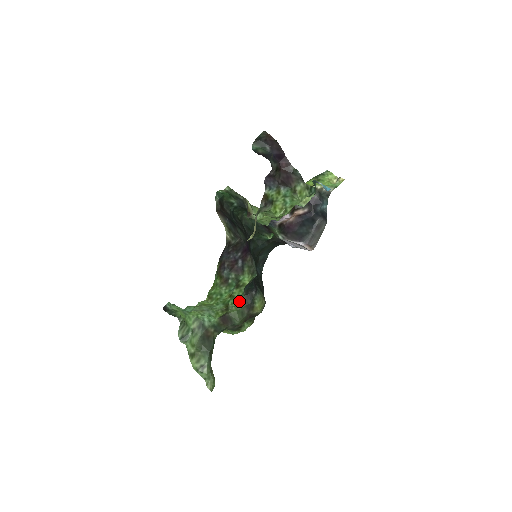
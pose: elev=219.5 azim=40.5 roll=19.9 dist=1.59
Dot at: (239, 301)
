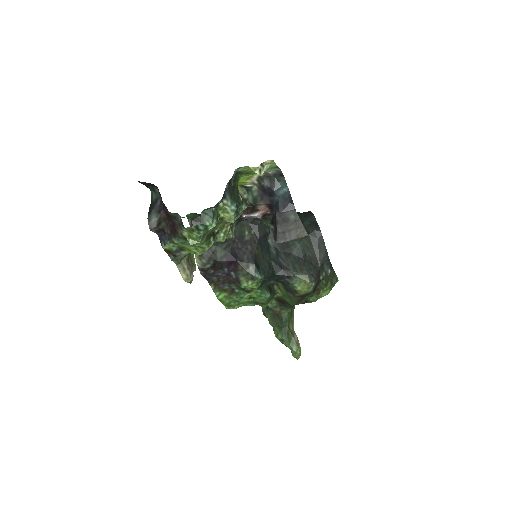
Dot at: (263, 298)
